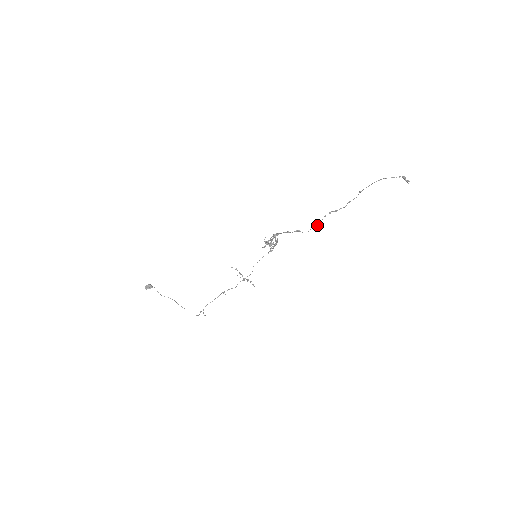
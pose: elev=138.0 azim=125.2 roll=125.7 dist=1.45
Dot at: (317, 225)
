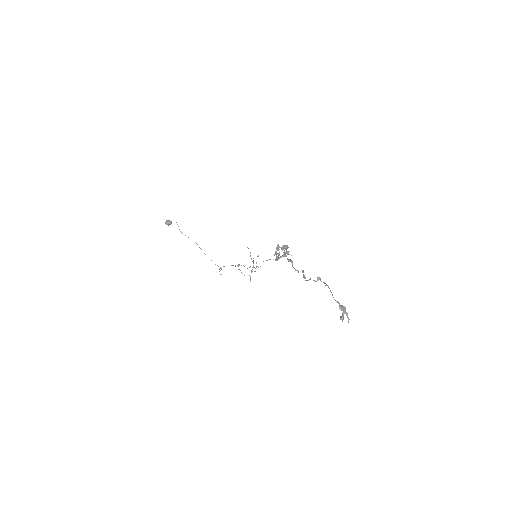
Dot at: occluded
